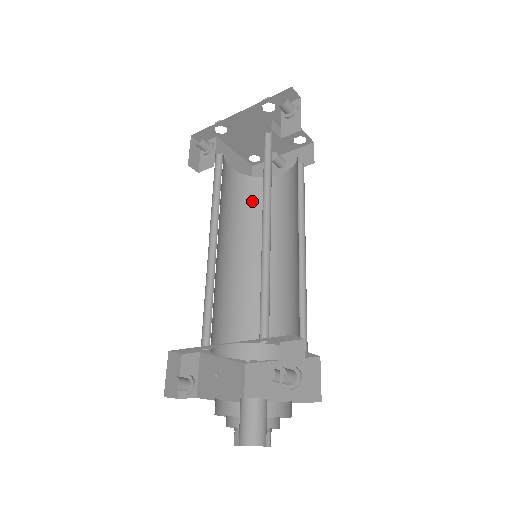
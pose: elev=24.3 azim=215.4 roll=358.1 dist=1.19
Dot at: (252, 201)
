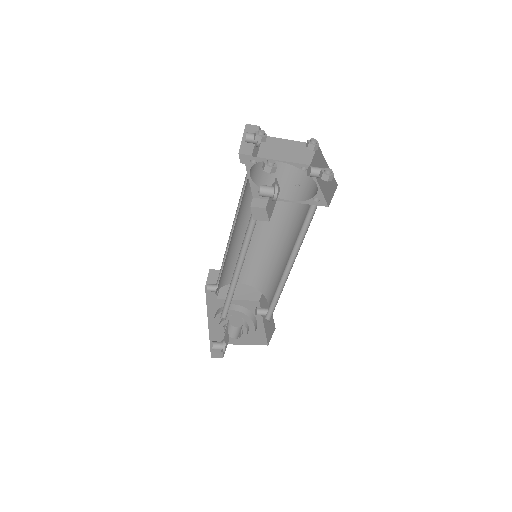
Dot at: (292, 192)
